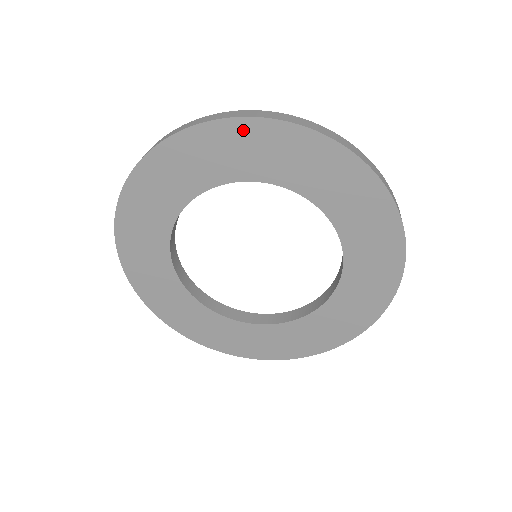
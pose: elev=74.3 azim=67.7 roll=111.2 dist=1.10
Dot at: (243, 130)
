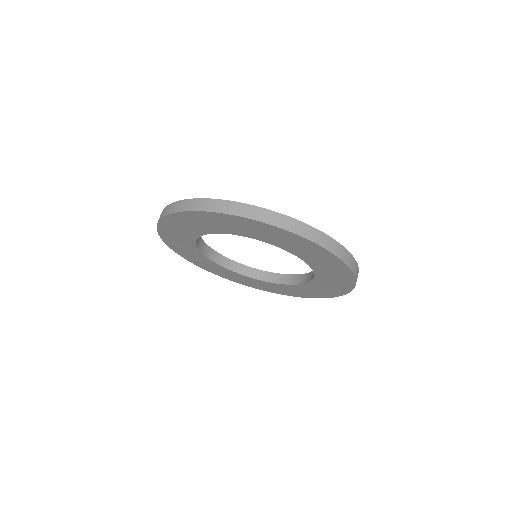
Dot at: (218, 217)
